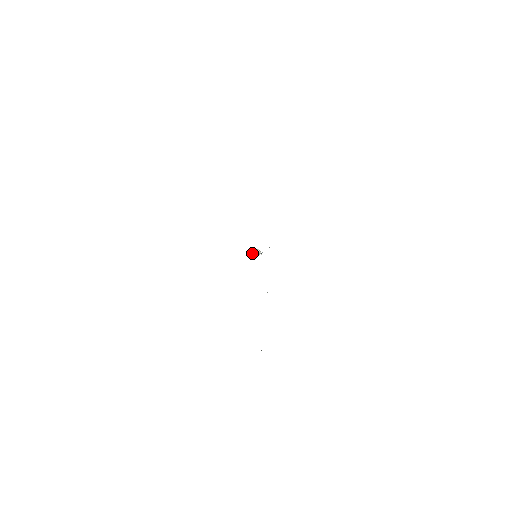
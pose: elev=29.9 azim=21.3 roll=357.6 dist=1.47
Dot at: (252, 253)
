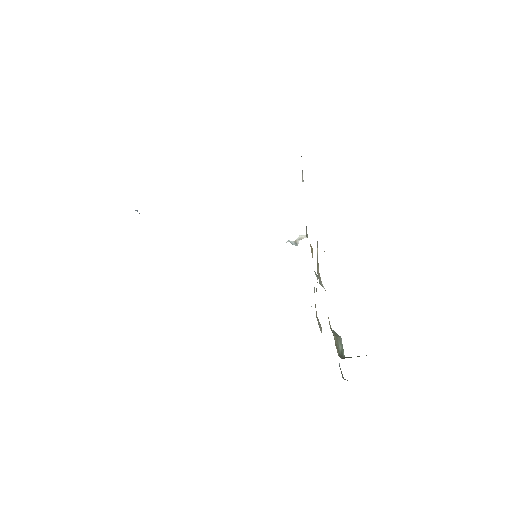
Dot at: occluded
